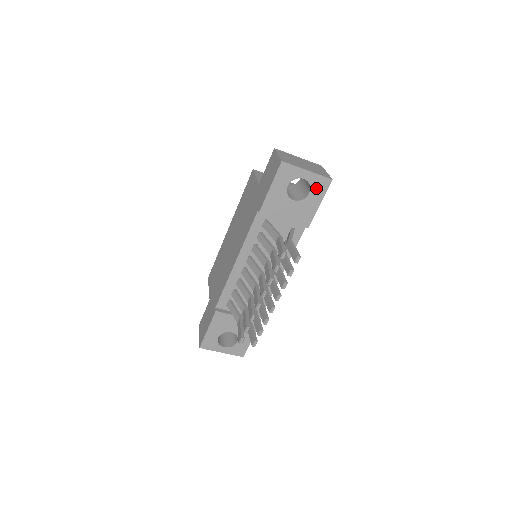
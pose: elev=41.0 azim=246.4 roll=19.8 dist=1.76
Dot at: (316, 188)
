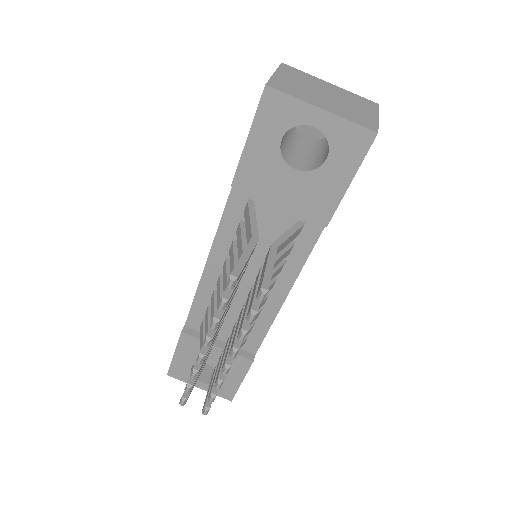
Dot at: (341, 148)
